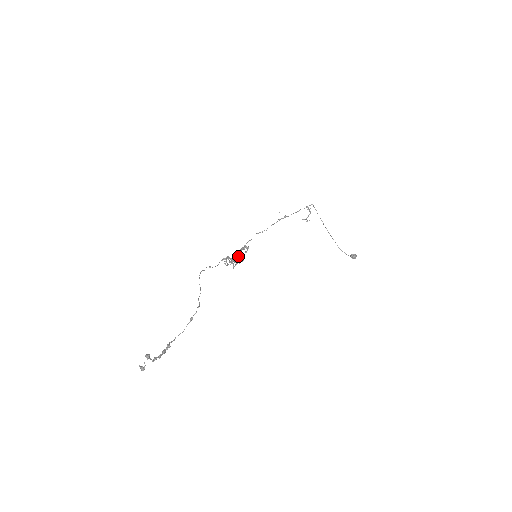
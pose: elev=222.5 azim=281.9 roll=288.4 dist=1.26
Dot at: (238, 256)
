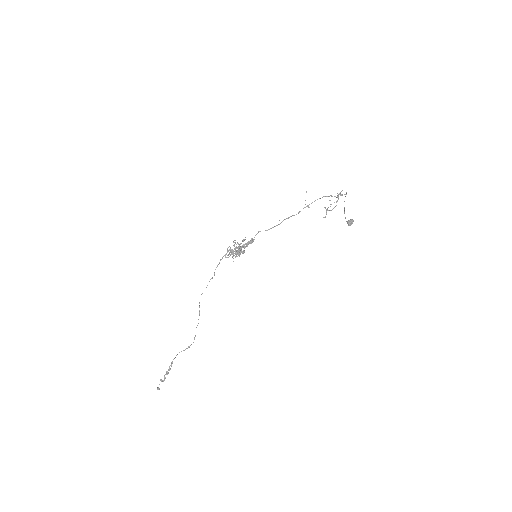
Dot at: occluded
